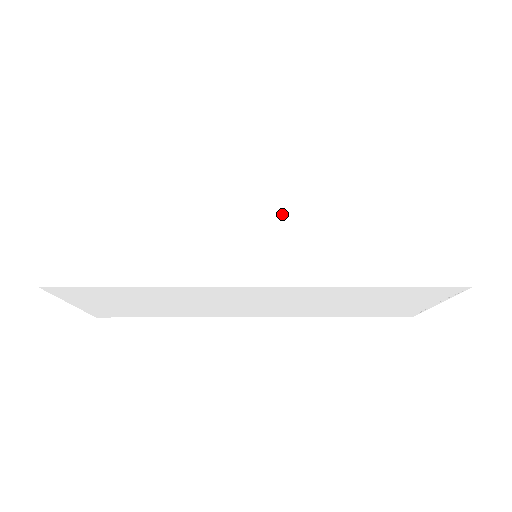
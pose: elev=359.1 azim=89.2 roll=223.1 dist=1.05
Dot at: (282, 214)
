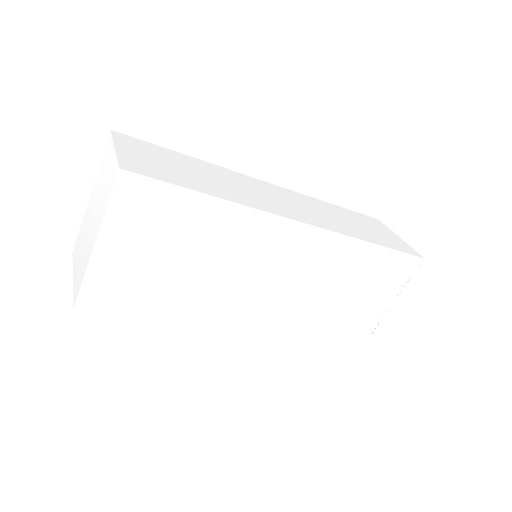
Dot at: (294, 200)
